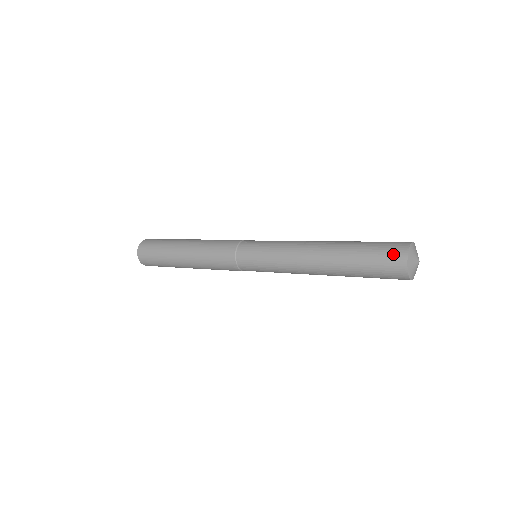
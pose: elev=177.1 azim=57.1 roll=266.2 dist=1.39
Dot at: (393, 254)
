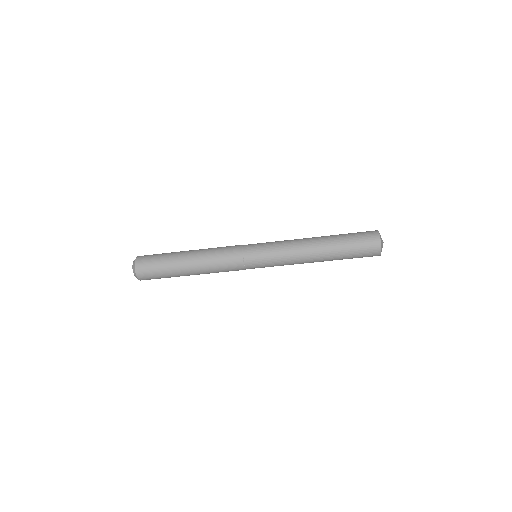
Dot at: (371, 241)
